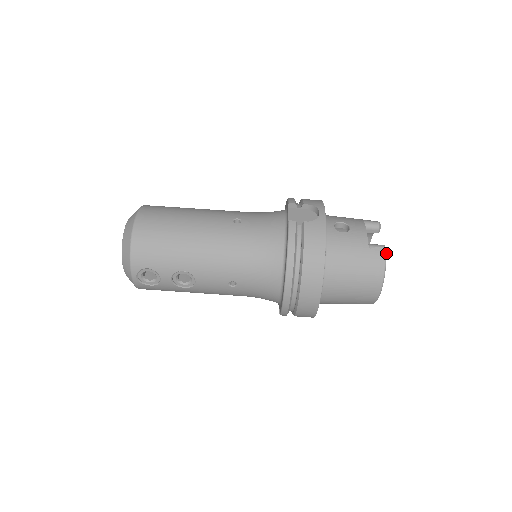
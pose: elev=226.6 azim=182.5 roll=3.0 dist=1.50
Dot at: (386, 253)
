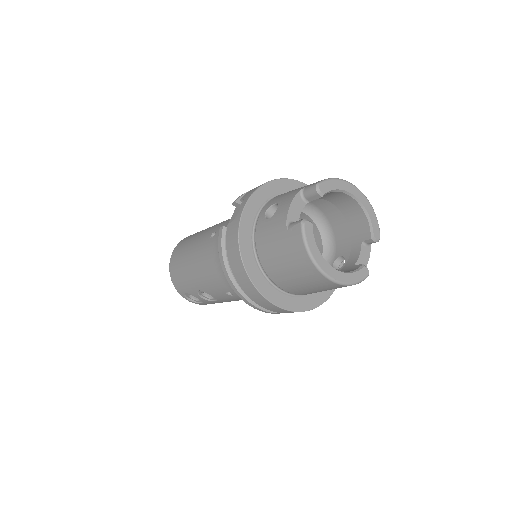
Dot at: (303, 230)
